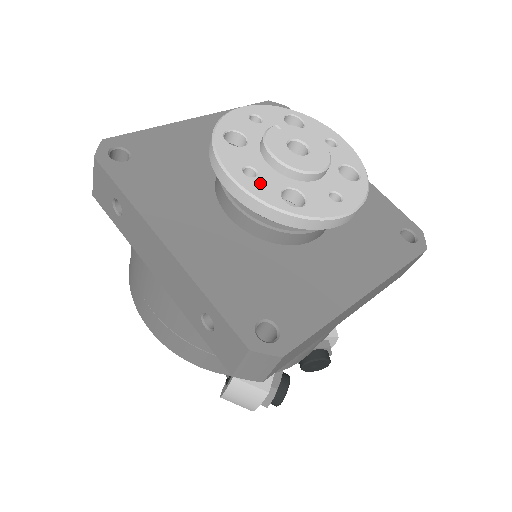
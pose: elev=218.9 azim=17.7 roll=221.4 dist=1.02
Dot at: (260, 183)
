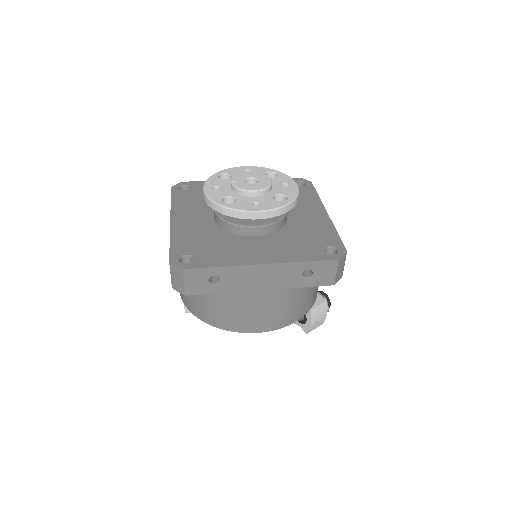
Dot at: (266, 204)
